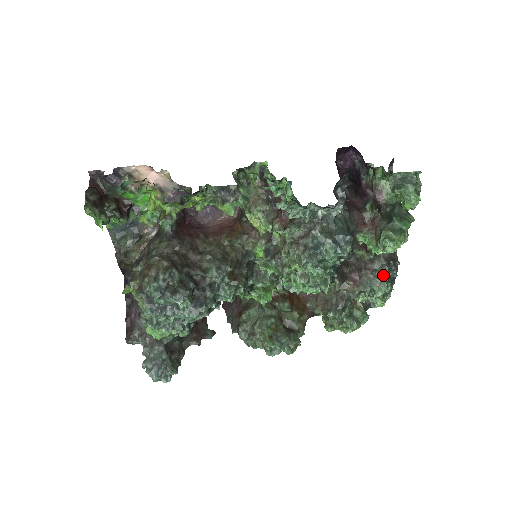
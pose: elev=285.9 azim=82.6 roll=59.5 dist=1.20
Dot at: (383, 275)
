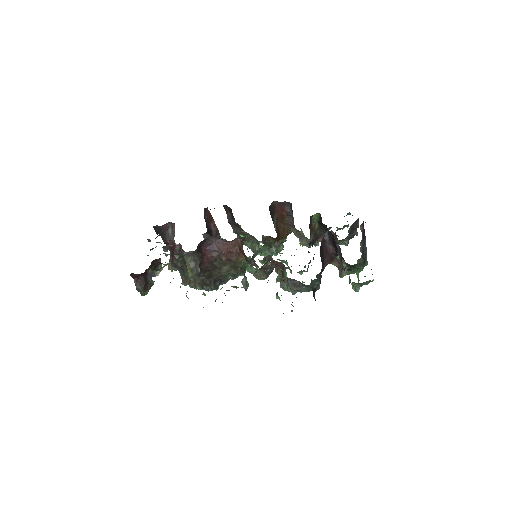
Dot at: (343, 244)
